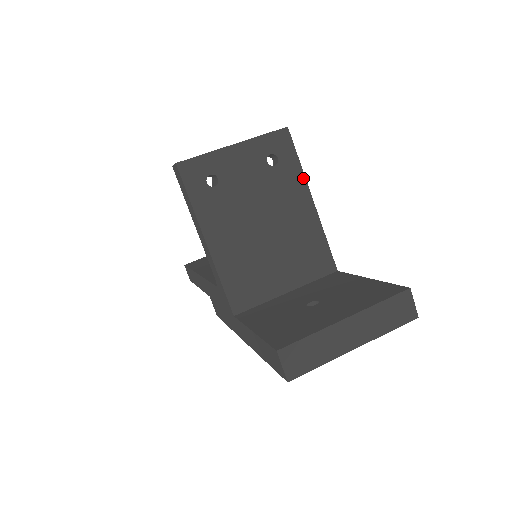
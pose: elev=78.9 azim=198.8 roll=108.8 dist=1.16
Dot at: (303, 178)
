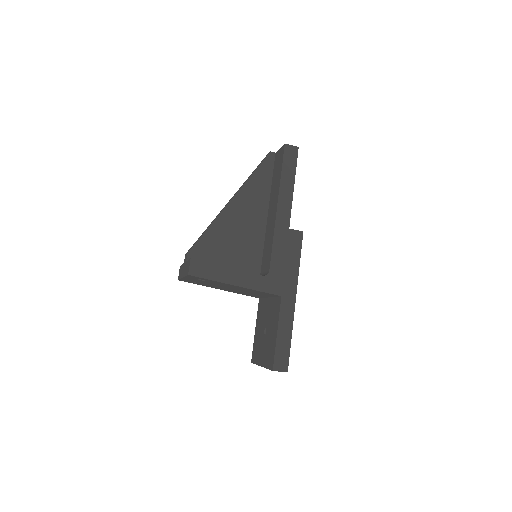
Dot at: occluded
